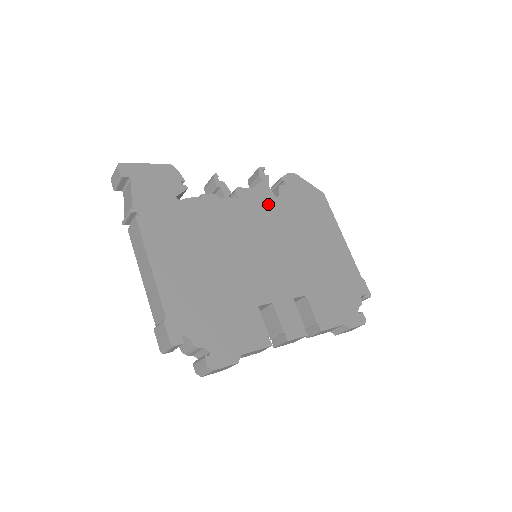
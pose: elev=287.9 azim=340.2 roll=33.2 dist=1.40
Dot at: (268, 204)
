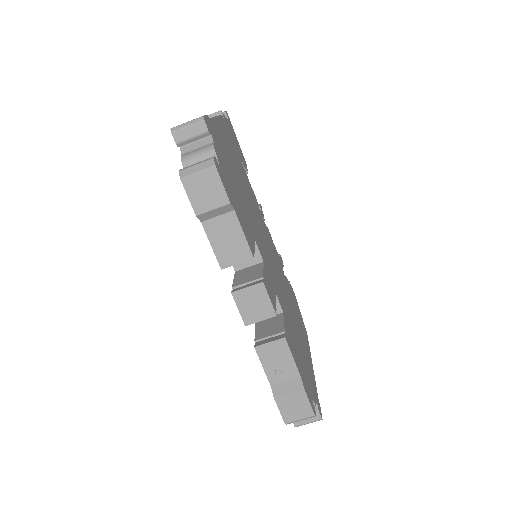
Dot at: (279, 263)
